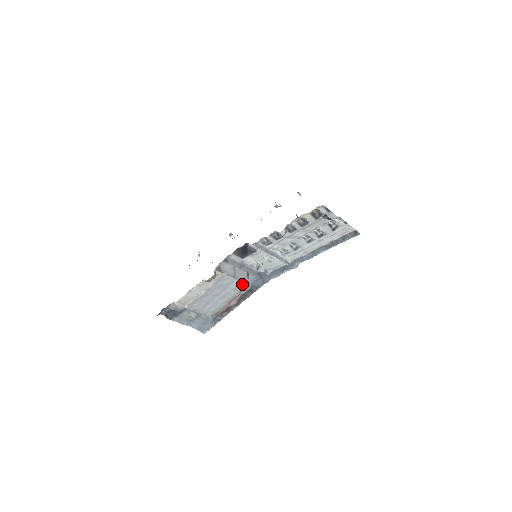
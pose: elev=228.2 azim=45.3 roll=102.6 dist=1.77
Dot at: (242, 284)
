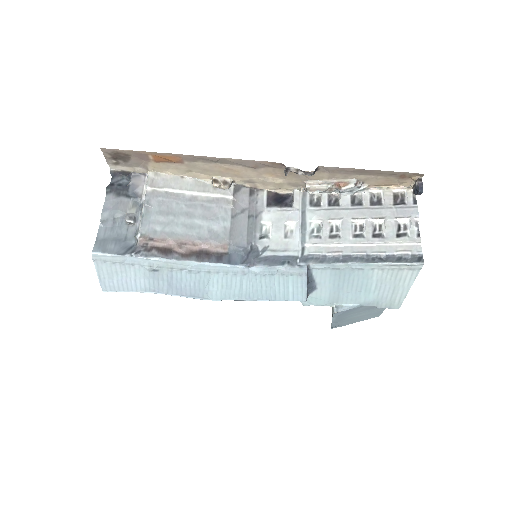
Dot at: (226, 236)
